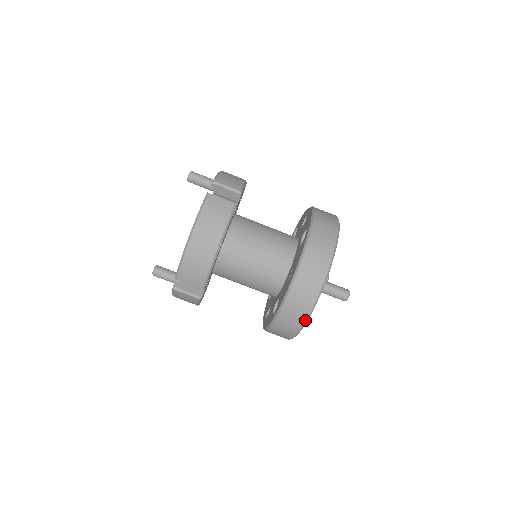
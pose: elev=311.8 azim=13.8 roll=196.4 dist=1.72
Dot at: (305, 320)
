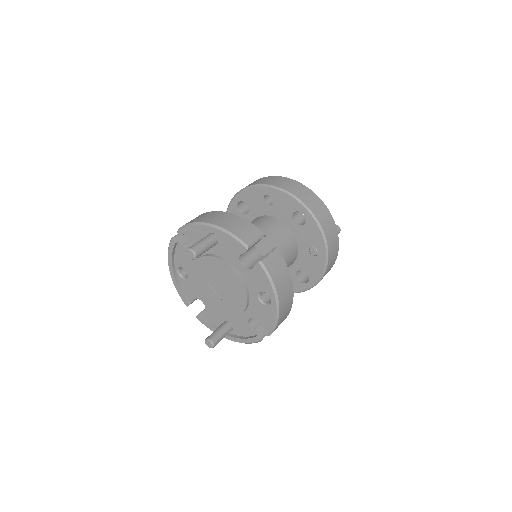
Dot at: occluded
